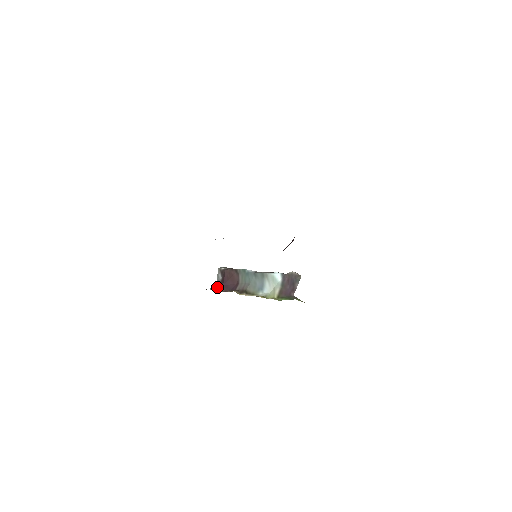
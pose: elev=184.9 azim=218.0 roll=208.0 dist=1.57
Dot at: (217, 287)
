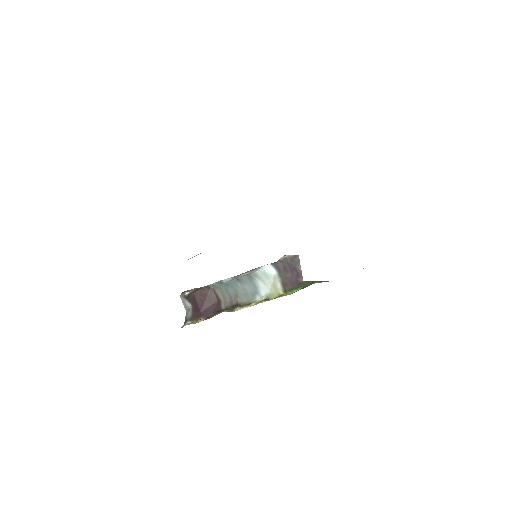
Dot at: (193, 318)
